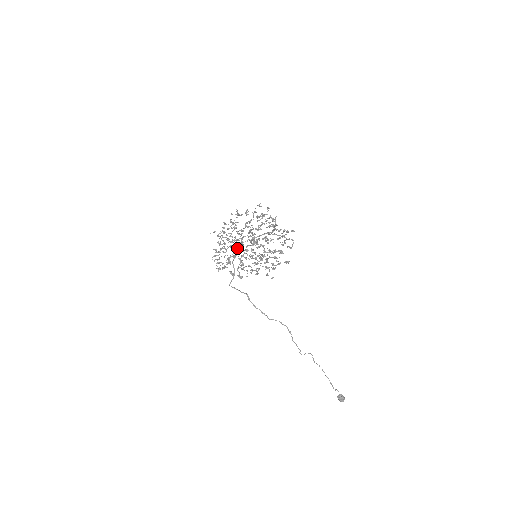
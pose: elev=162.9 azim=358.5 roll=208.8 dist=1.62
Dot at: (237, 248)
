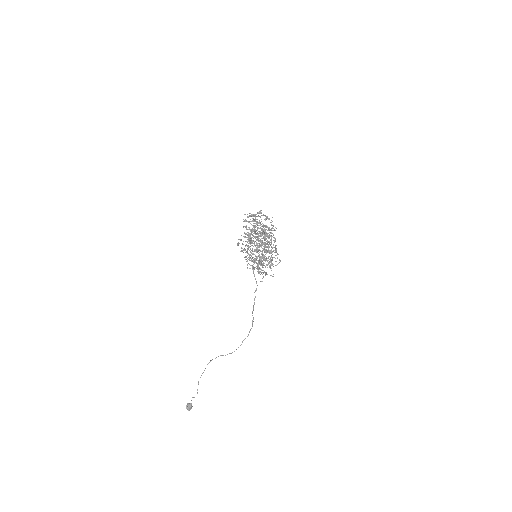
Dot at: occluded
